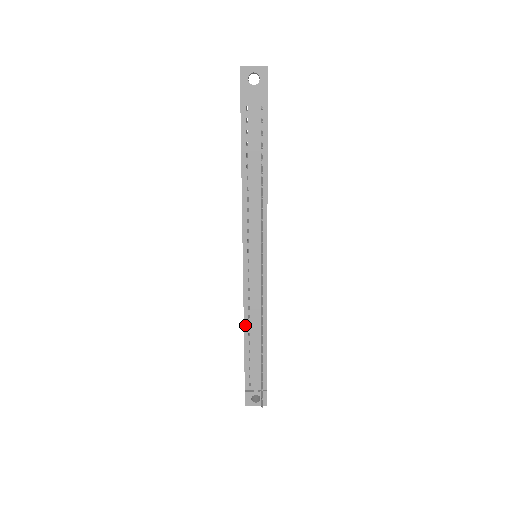
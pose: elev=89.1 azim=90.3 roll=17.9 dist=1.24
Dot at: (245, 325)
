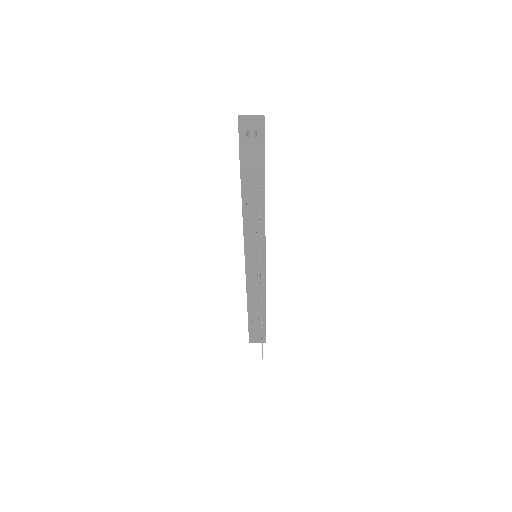
Dot at: (248, 302)
